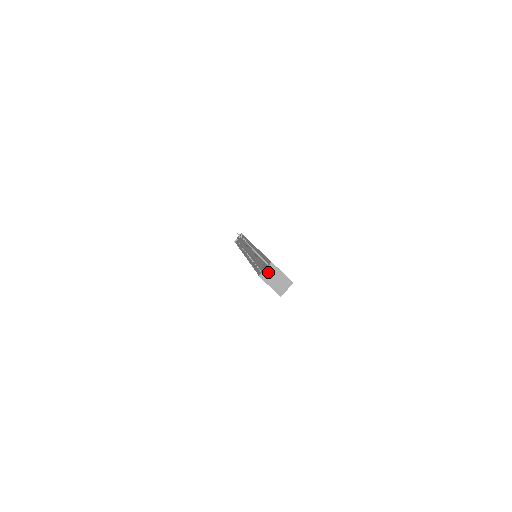
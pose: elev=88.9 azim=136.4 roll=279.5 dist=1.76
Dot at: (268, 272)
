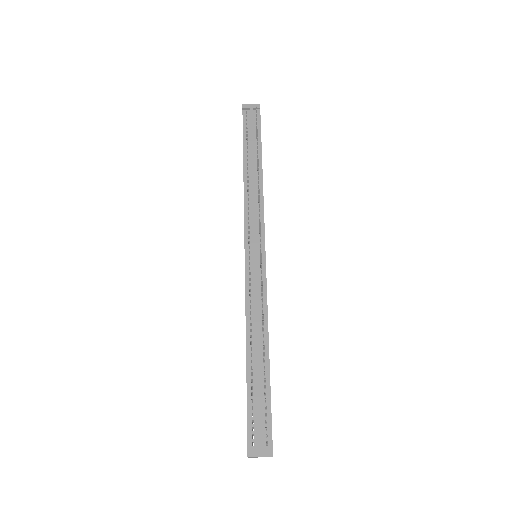
Dot at: occluded
